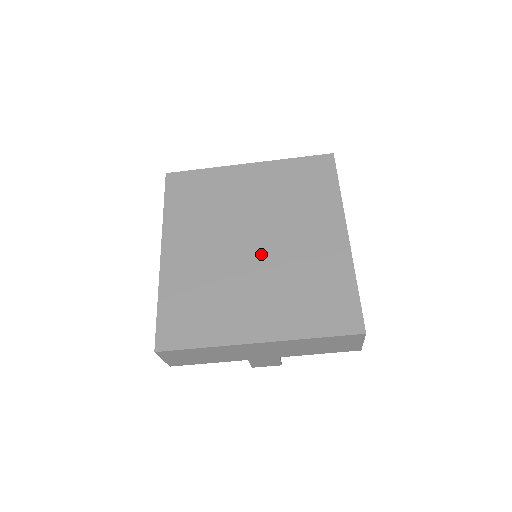
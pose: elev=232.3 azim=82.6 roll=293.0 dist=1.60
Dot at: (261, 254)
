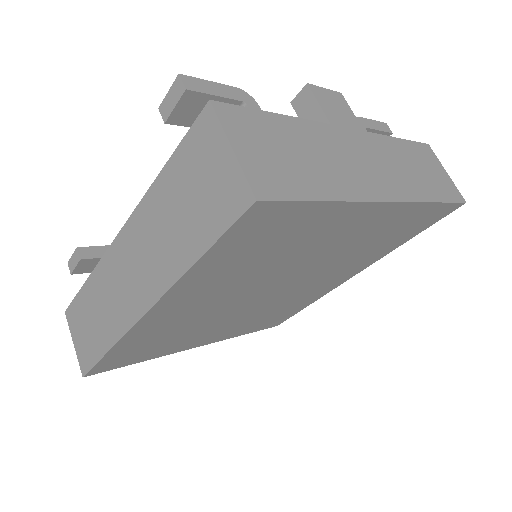
Dot at: (268, 299)
